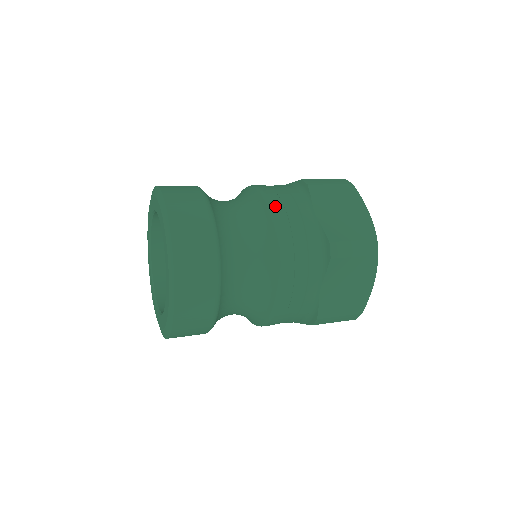
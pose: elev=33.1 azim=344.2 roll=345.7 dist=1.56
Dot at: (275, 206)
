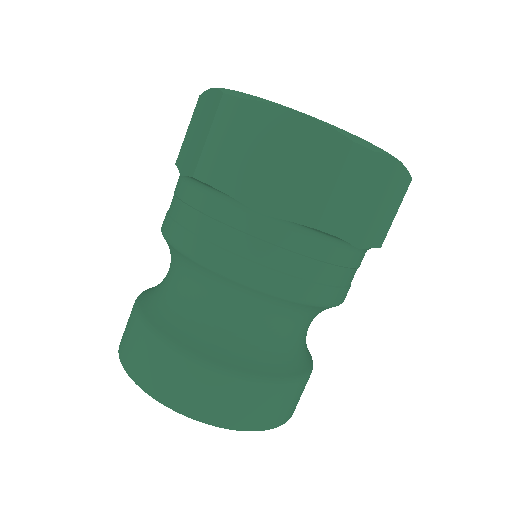
Dot at: (222, 265)
